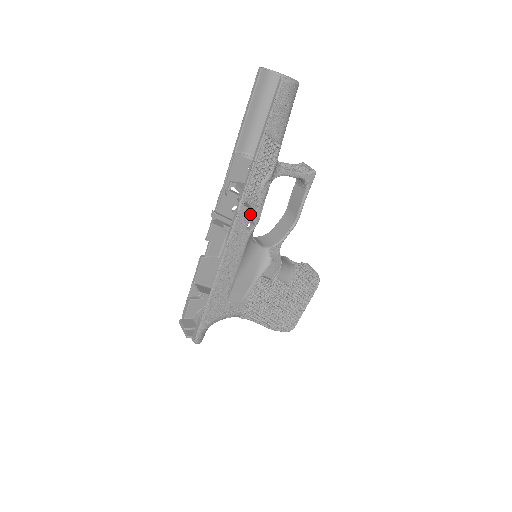
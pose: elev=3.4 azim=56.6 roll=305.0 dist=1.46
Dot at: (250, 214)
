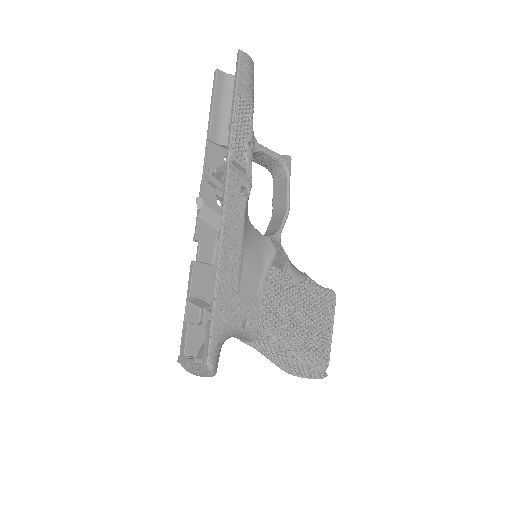
Dot at: (241, 176)
